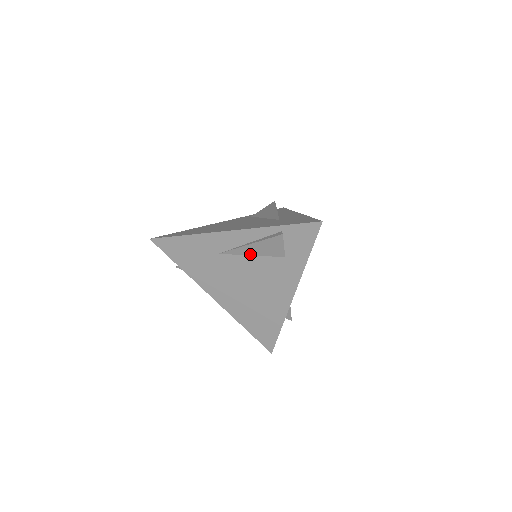
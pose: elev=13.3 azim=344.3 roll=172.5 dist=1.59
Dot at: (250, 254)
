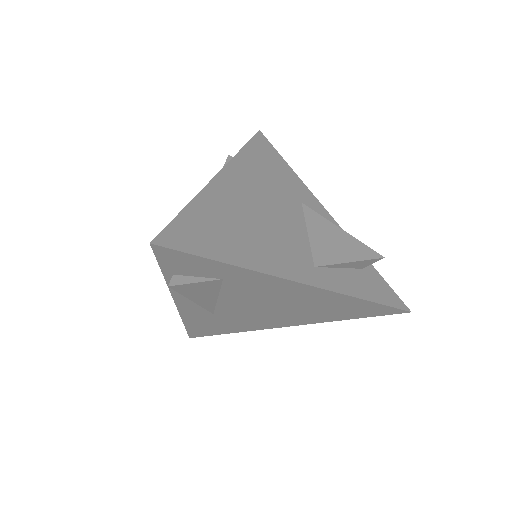
Dot at: (215, 299)
